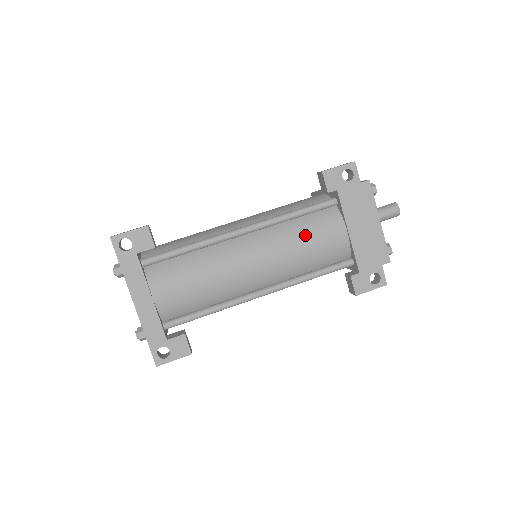
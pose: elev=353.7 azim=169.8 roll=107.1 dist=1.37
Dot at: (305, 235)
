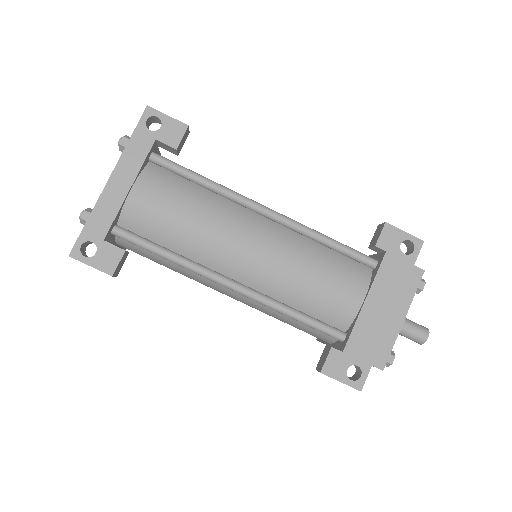
Dot at: (321, 266)
